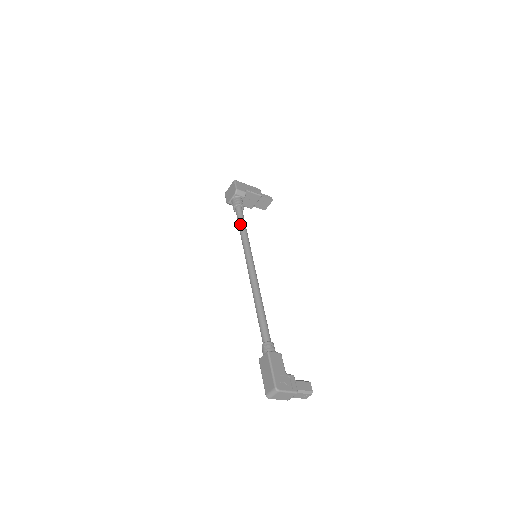
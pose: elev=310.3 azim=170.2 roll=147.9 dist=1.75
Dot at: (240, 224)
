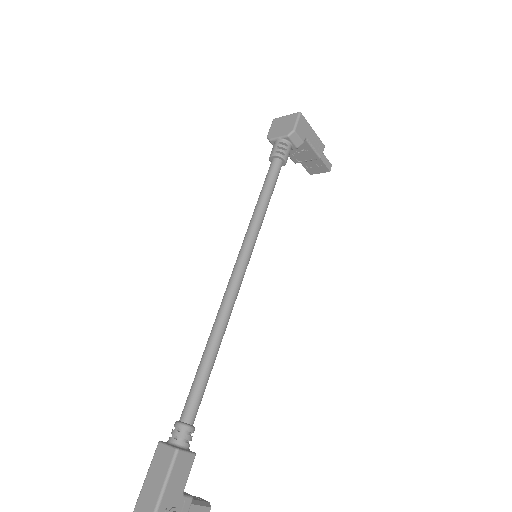
Dot at: (265, 191)
